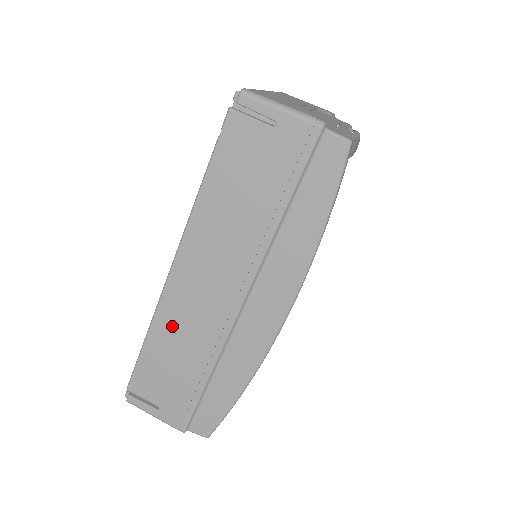
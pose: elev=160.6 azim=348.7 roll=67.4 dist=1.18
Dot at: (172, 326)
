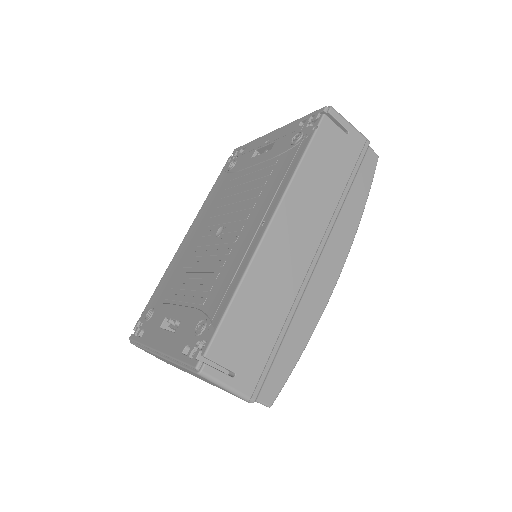
Dot at: (263, 279)
